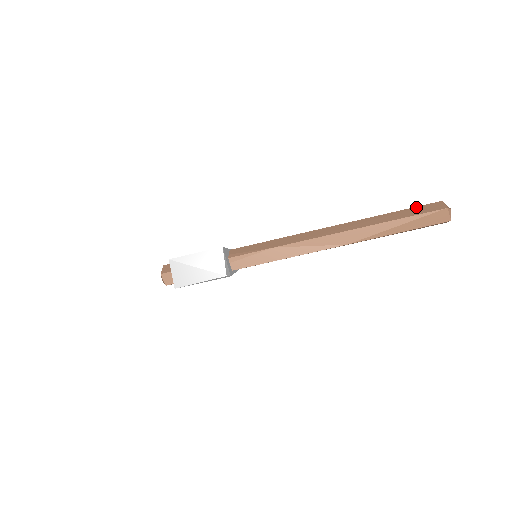
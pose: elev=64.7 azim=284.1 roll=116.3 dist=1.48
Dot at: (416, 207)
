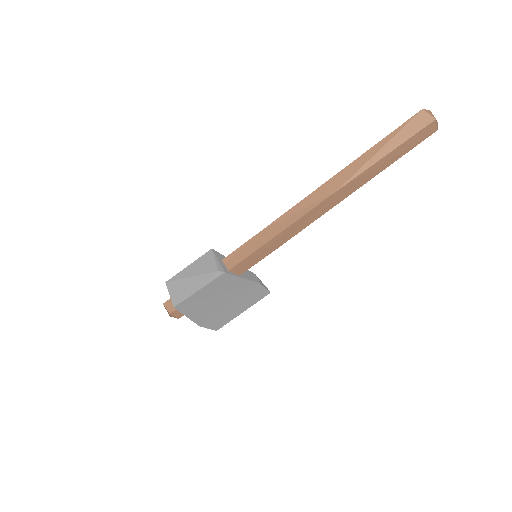
Dot at: occluded
